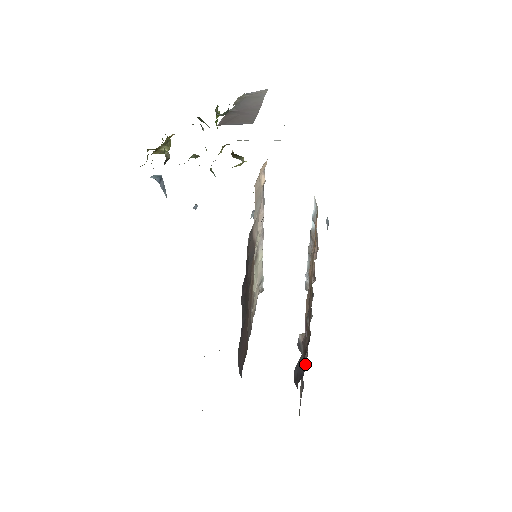
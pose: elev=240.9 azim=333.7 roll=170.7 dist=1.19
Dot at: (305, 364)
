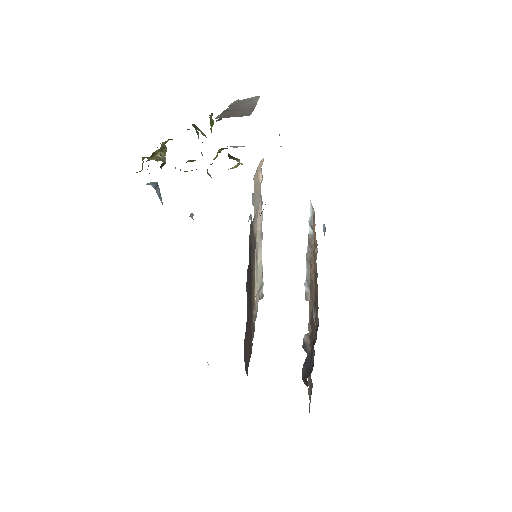
Dot at: occluded
